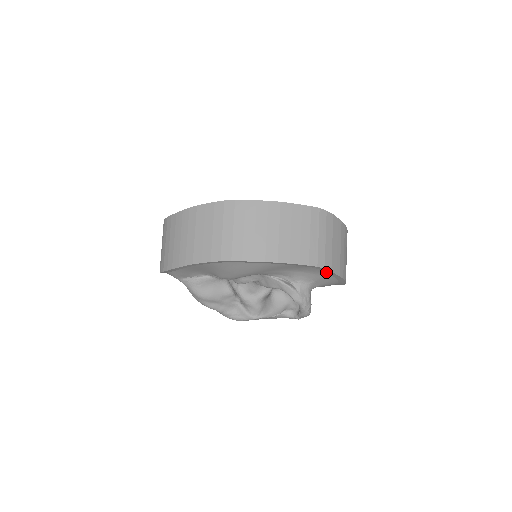
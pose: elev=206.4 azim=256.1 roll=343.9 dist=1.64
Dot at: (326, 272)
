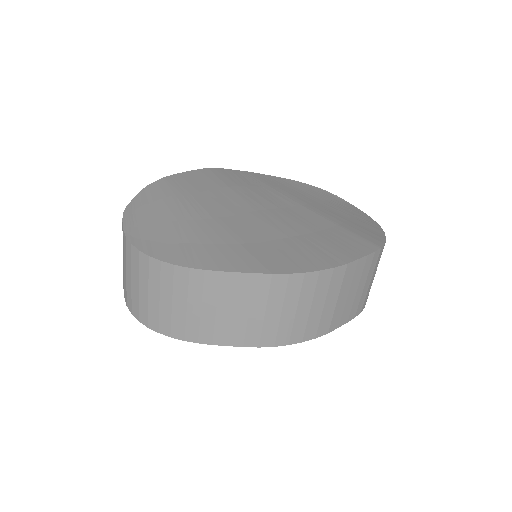
Dot at: occluded
